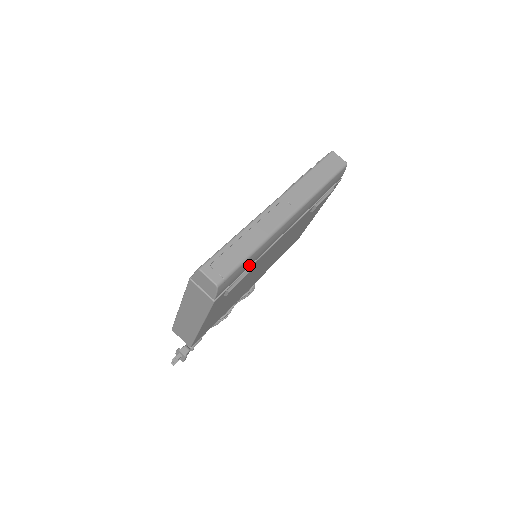
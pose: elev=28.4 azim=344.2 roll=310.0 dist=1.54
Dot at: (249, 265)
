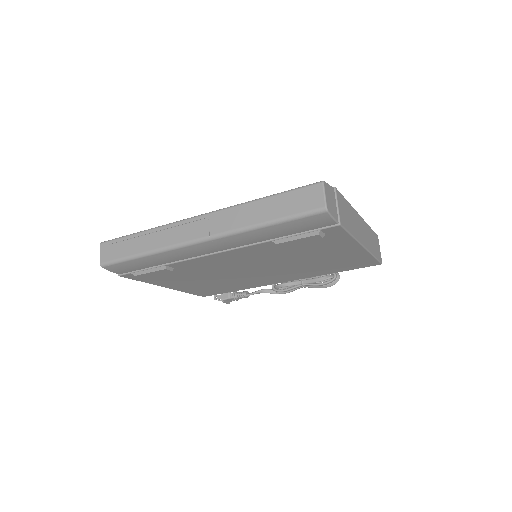
Dot at: (156, 264)
